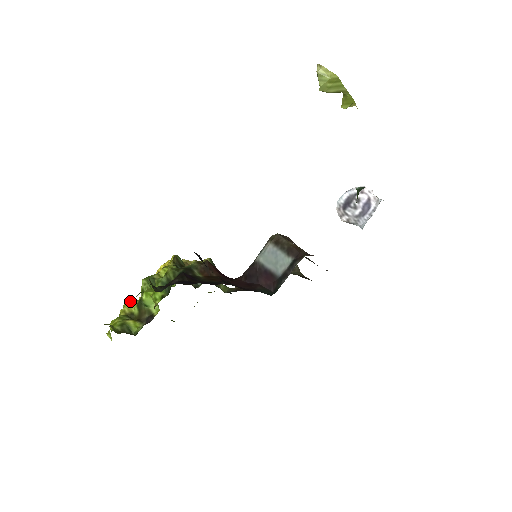
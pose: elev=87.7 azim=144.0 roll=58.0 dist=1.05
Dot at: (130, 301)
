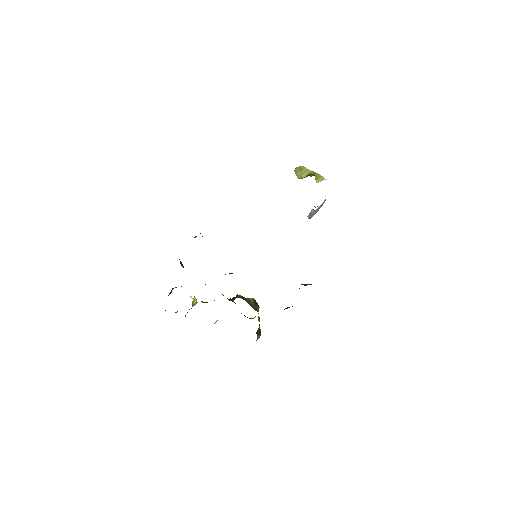
Dot at: occluded
